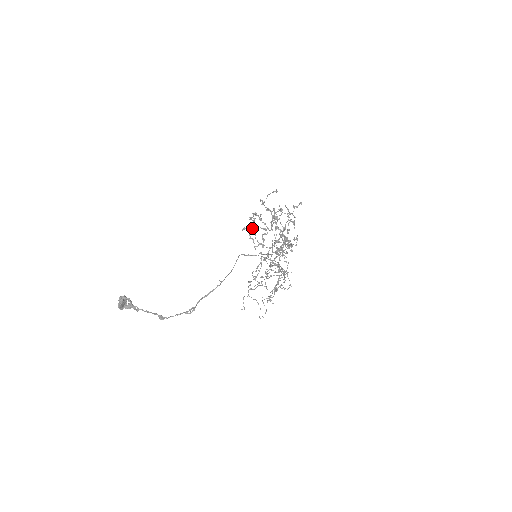
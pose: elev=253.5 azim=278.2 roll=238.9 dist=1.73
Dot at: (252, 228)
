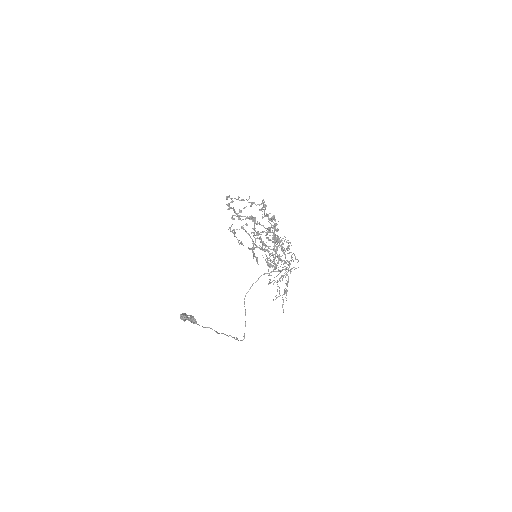
Dot at: occluded
